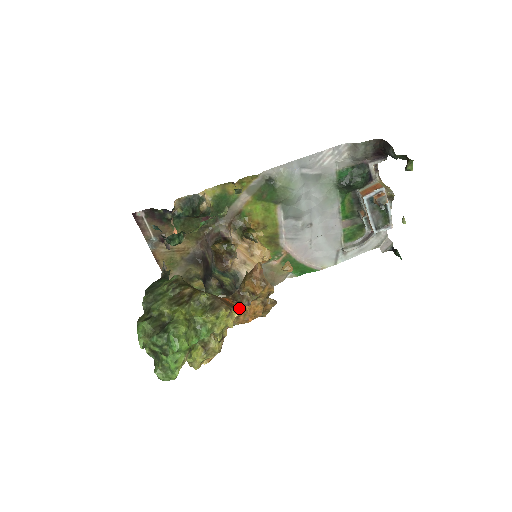
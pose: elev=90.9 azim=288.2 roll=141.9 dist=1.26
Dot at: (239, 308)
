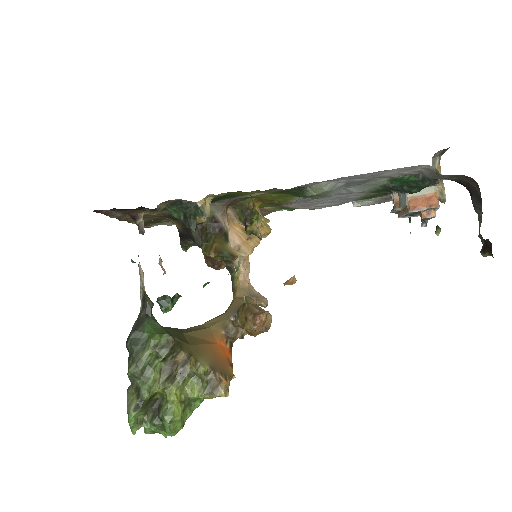
Dot at: (232, 346)
